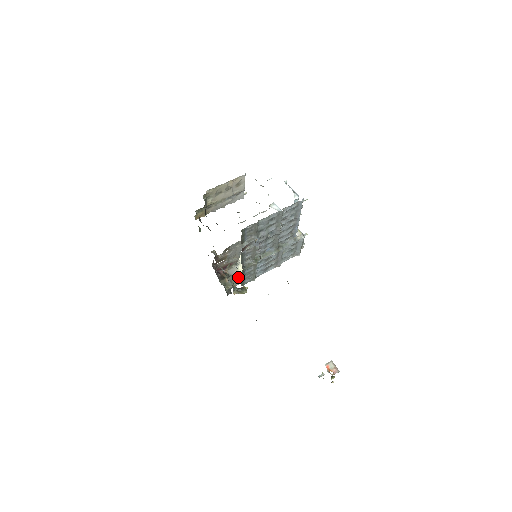
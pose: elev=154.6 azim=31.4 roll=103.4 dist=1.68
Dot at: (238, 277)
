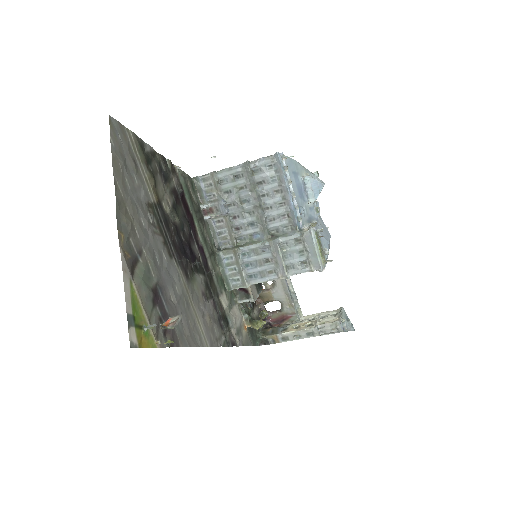
Dot at: (242, 291)
